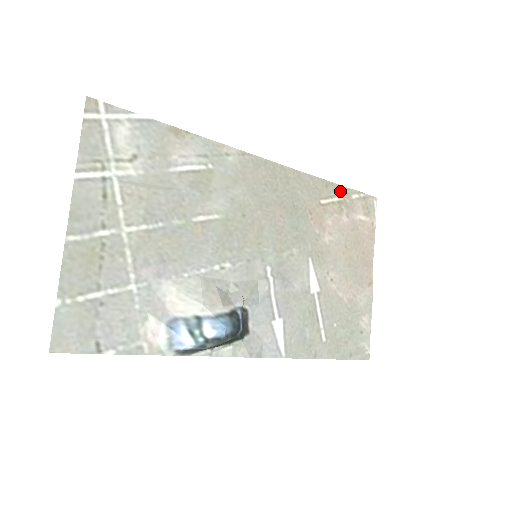
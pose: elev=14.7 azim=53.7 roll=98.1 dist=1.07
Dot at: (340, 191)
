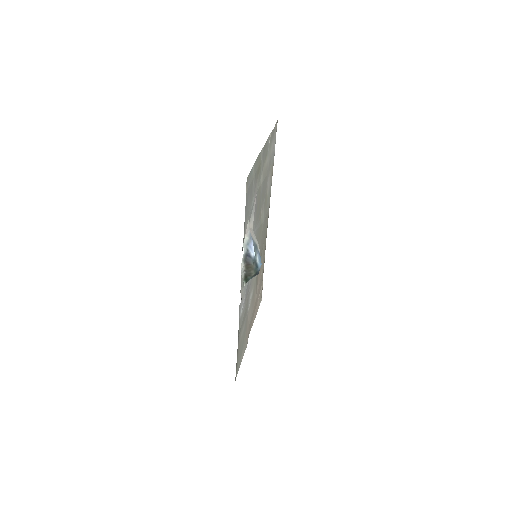
Dot at: (262, 276)
